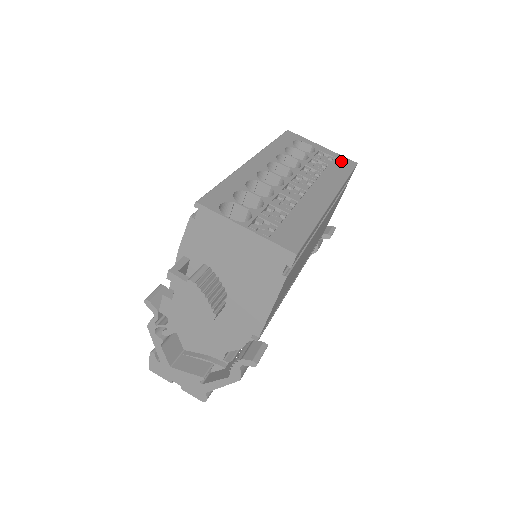
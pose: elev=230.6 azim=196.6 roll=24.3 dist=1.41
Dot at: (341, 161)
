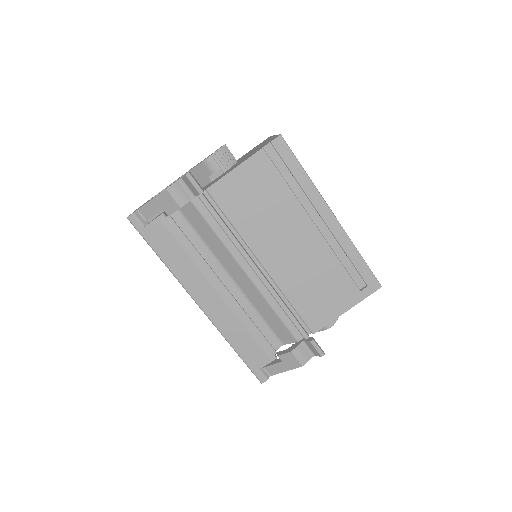
Dot at: occluded
